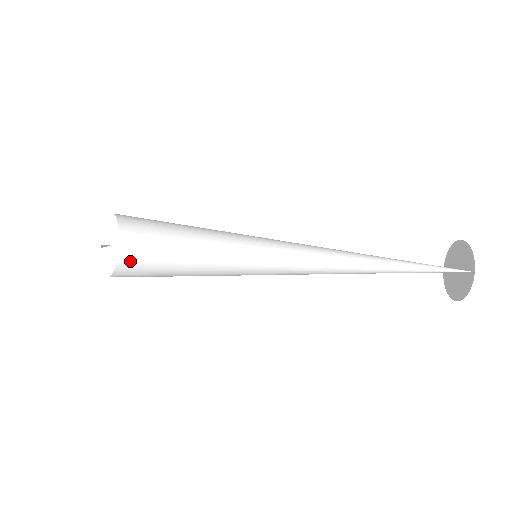
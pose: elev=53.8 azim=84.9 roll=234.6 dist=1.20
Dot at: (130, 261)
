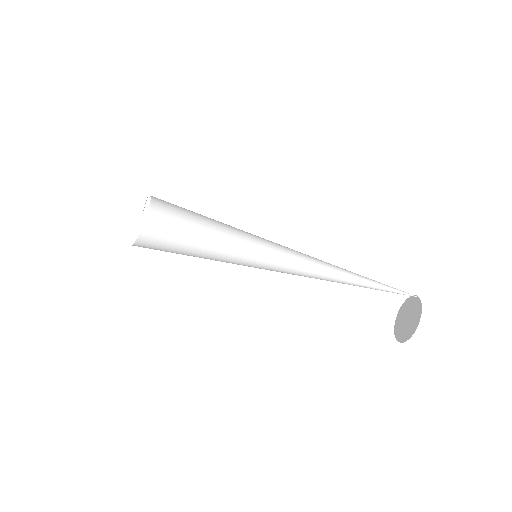
Dot at: (143, 247)
